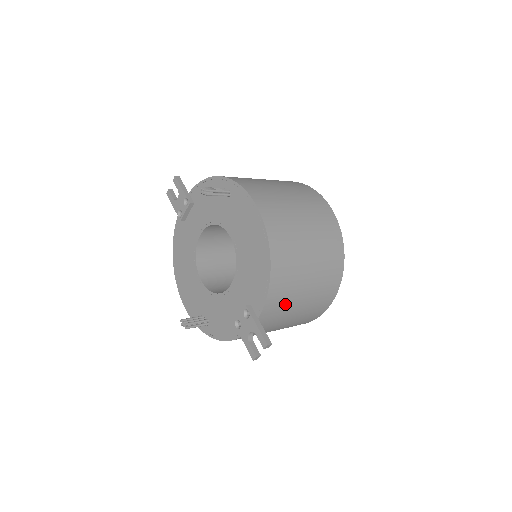
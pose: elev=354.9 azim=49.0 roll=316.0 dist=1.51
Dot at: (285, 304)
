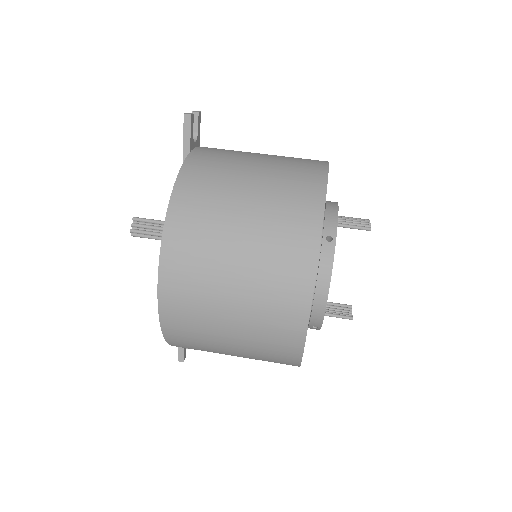
Dot at: occluded
